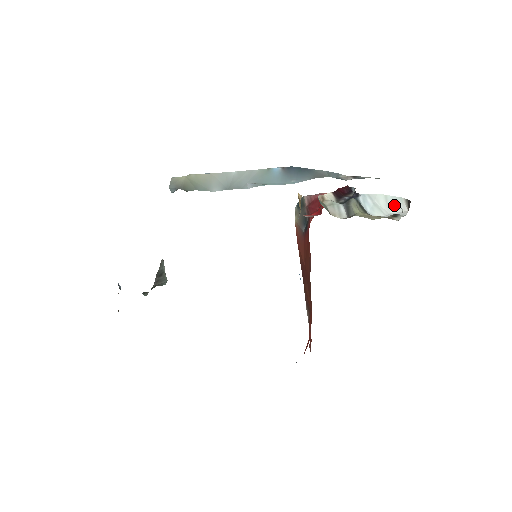
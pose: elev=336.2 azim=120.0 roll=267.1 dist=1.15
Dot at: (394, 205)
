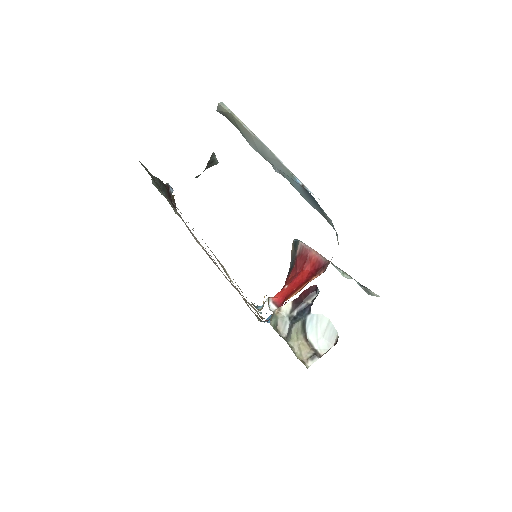
Dot at: (329, 334)
